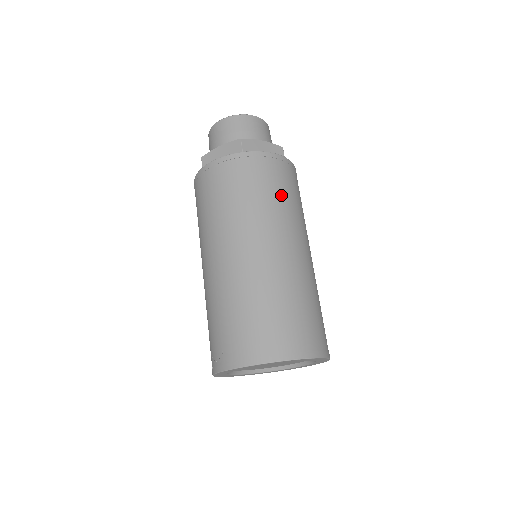
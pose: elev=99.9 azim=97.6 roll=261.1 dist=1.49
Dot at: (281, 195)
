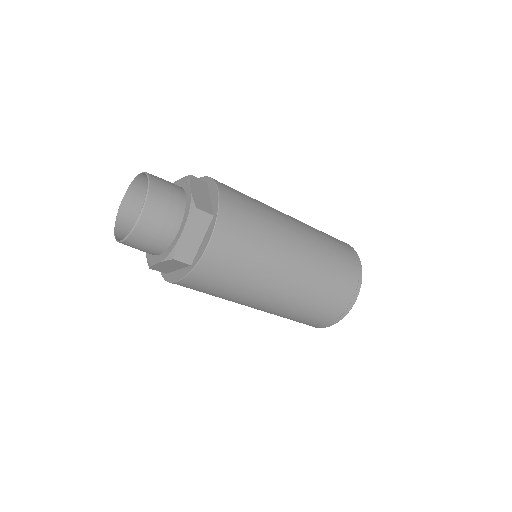
Dot at: (250, 257)
